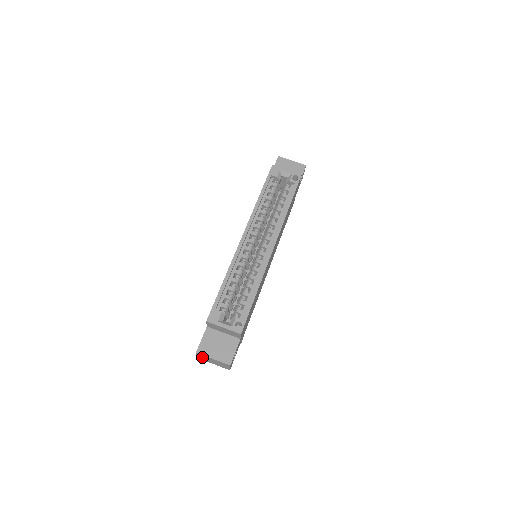
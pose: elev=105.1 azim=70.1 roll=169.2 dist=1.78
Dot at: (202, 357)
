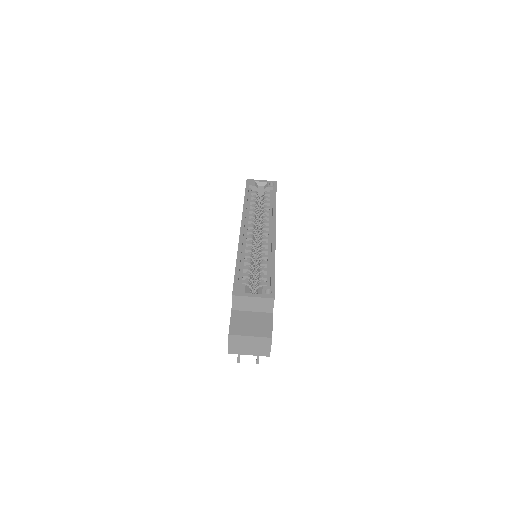
Dot at: (235, 344)
